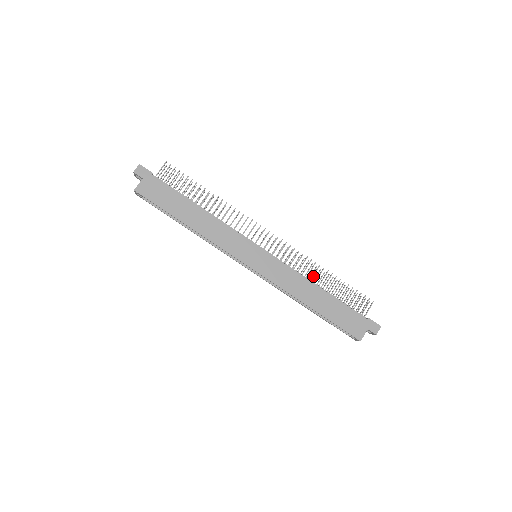
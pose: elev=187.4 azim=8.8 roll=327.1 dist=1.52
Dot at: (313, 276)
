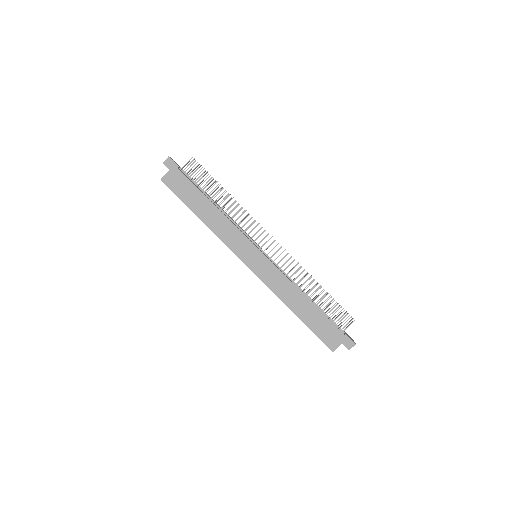
Dot at: occluded
